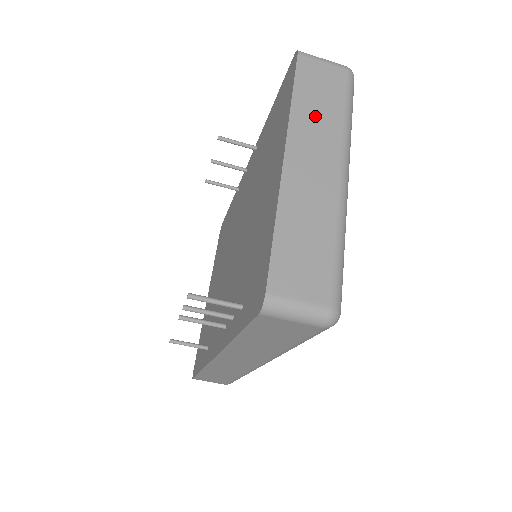
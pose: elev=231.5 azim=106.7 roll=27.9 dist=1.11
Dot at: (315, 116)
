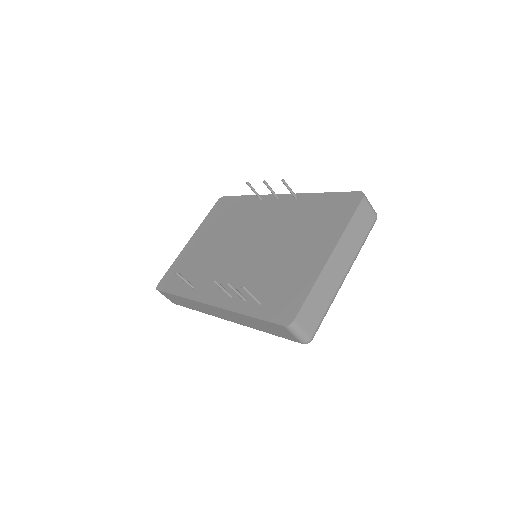
Dot at: (352, 238)
